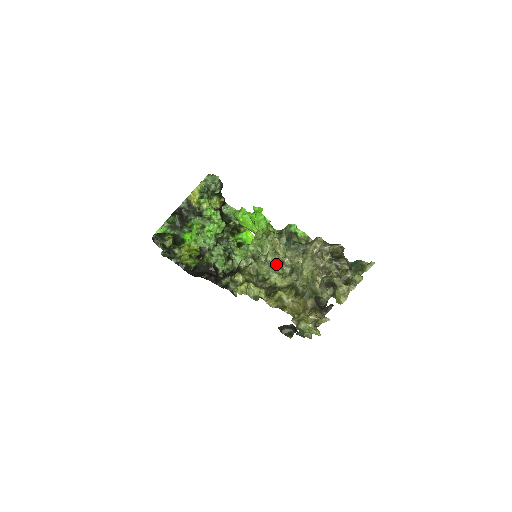
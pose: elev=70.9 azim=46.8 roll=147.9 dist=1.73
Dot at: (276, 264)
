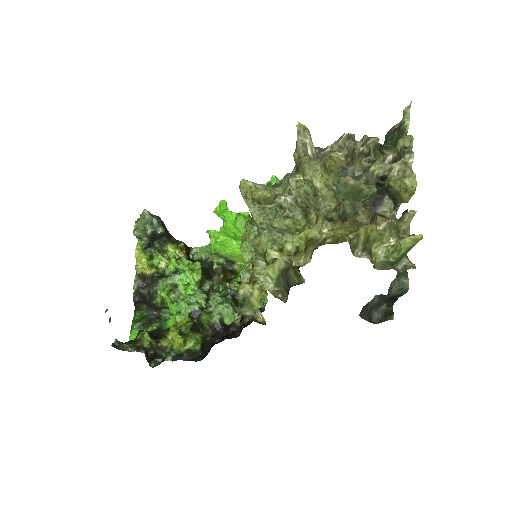
Dot at: (273, 218)
